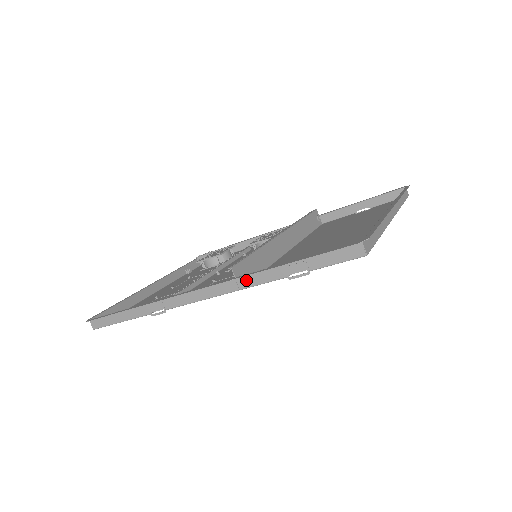
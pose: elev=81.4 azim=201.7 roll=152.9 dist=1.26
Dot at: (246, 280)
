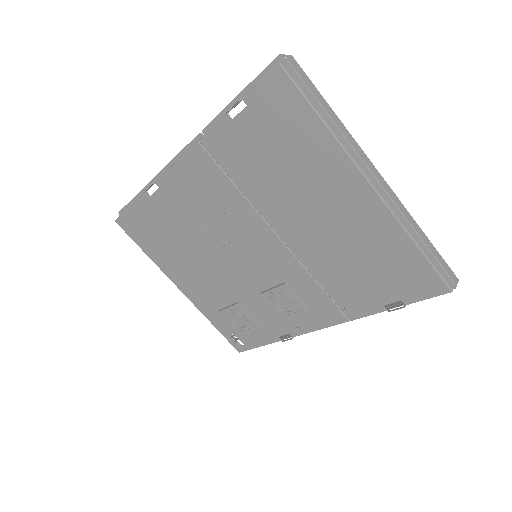
Dot at: occluded
